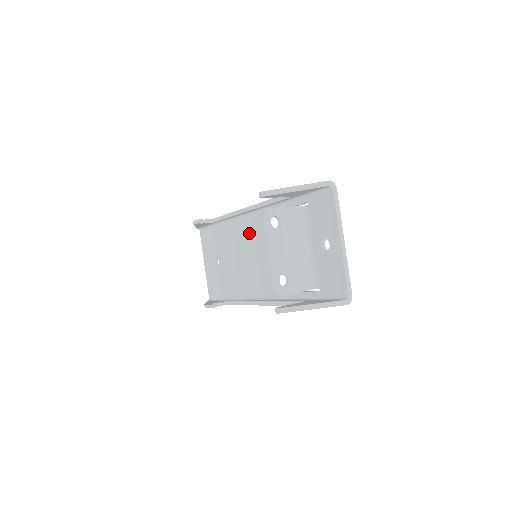
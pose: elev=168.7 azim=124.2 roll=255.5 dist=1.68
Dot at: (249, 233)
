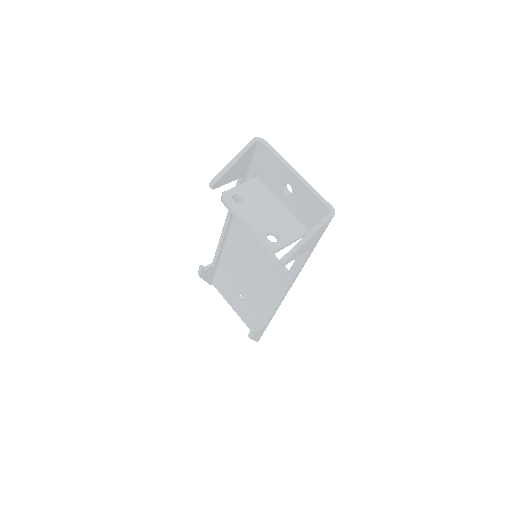
Dot at: (241, 245)
